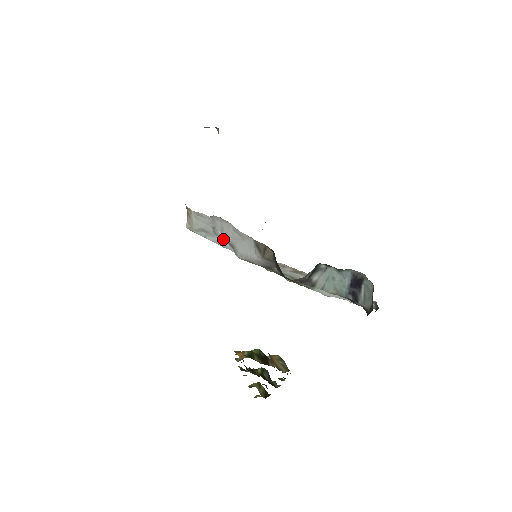
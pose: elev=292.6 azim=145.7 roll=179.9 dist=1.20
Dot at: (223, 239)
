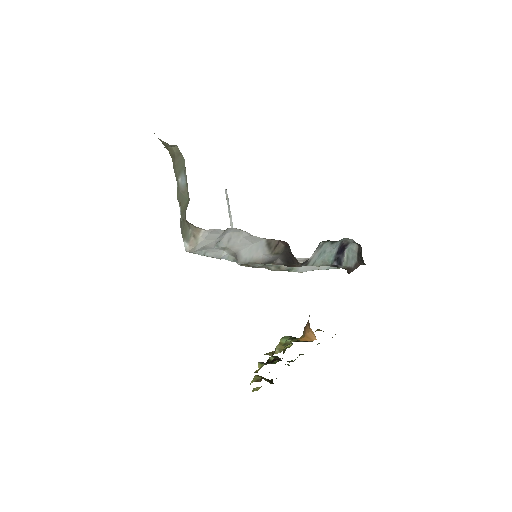
Dot at: (223, 251)
